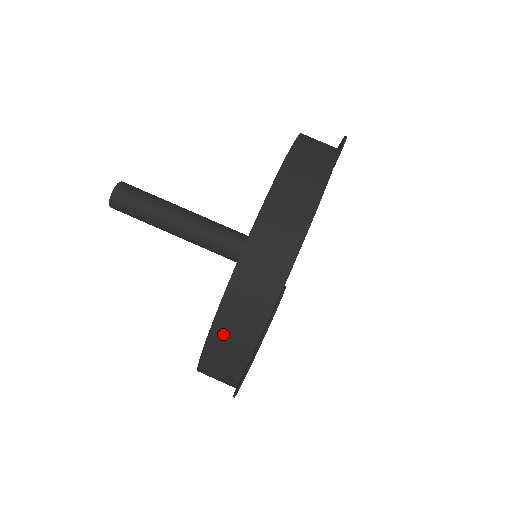
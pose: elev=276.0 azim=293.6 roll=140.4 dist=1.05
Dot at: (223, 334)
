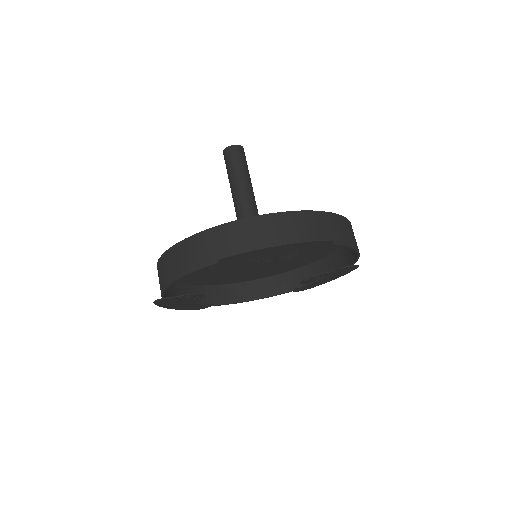
Dot at: (278, 222)
